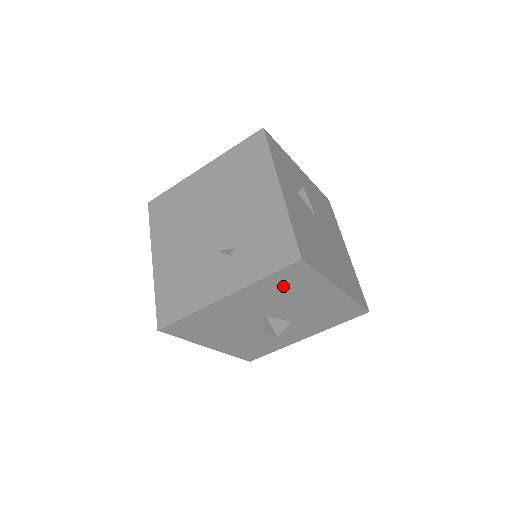
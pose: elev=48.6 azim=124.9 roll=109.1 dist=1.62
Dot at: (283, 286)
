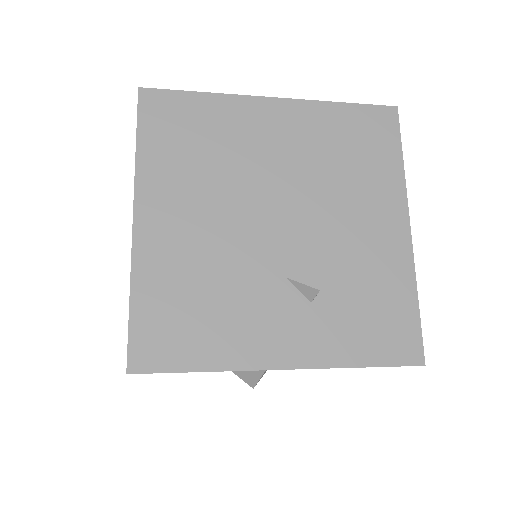
Dot at: occluded
